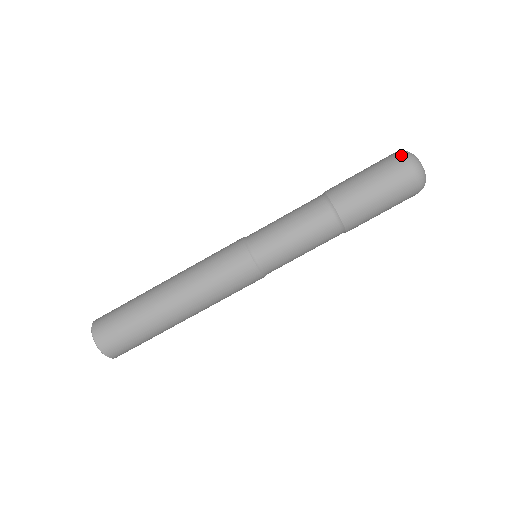
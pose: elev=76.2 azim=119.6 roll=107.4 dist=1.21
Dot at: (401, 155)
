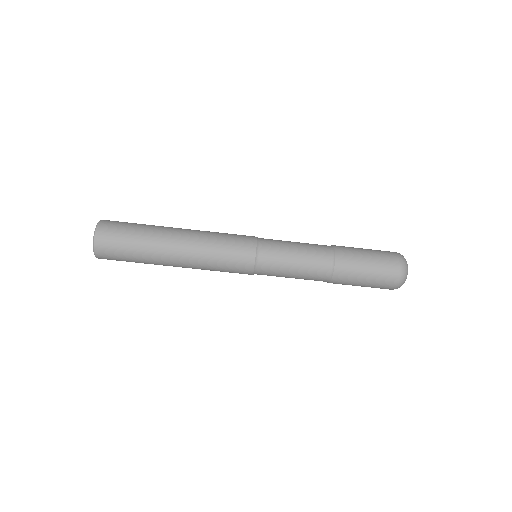
Dot at: (401, 265)
